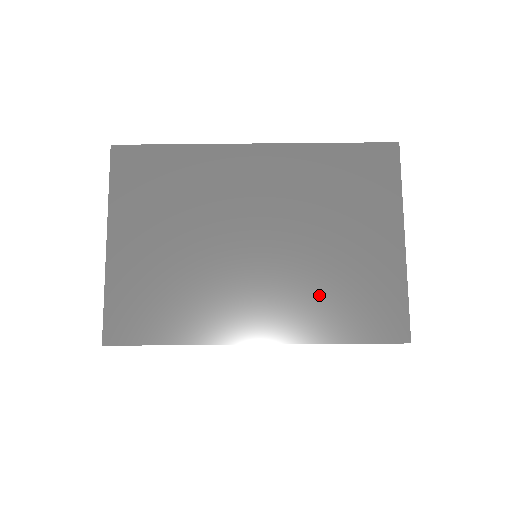
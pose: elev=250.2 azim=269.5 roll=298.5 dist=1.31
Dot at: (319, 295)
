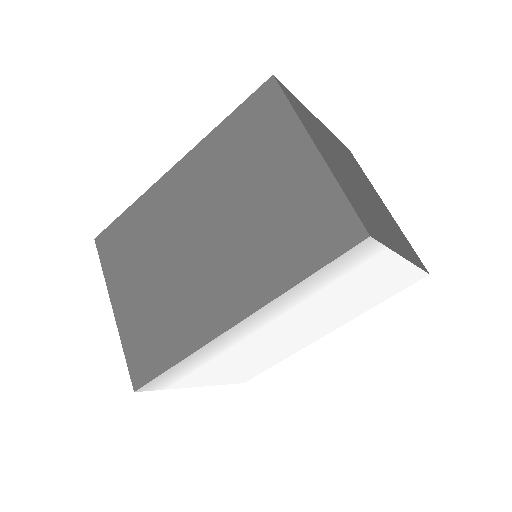
Dot at: (266, 248)
